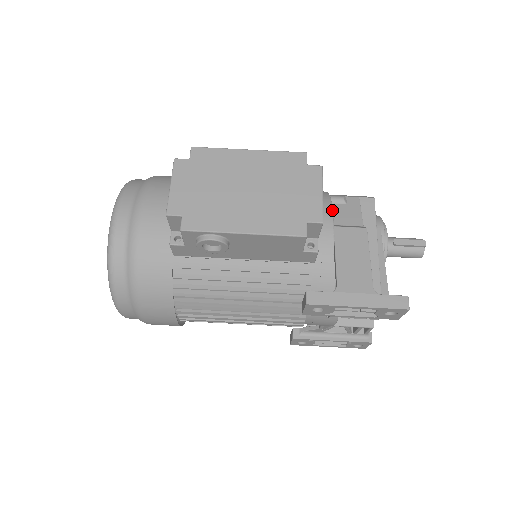
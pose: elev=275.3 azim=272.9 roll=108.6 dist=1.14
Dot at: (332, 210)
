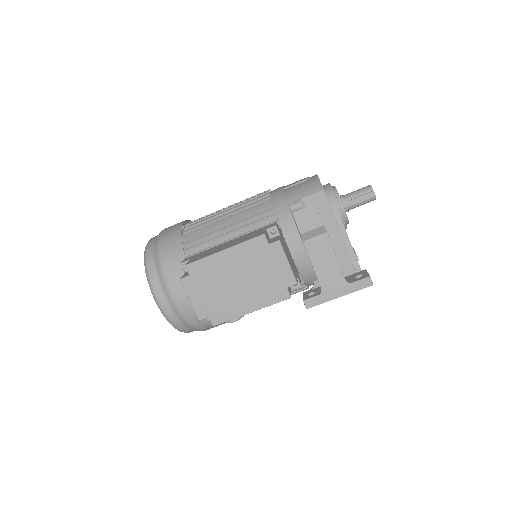
Dot at: (297, 229)
